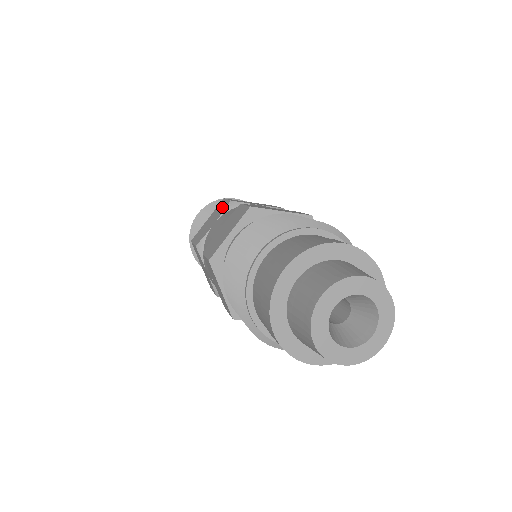
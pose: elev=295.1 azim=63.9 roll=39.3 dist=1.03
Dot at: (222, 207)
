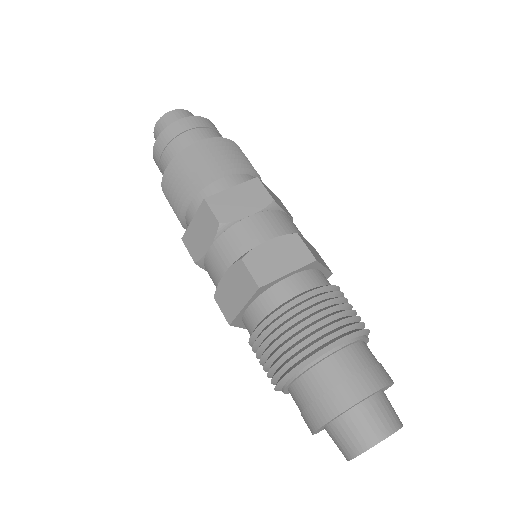
Dot at: (210, 223)
